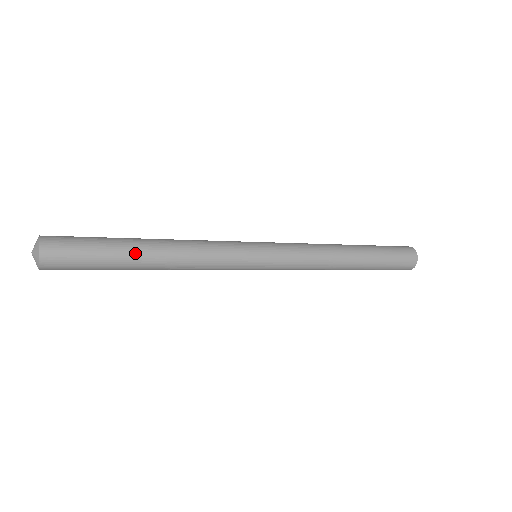
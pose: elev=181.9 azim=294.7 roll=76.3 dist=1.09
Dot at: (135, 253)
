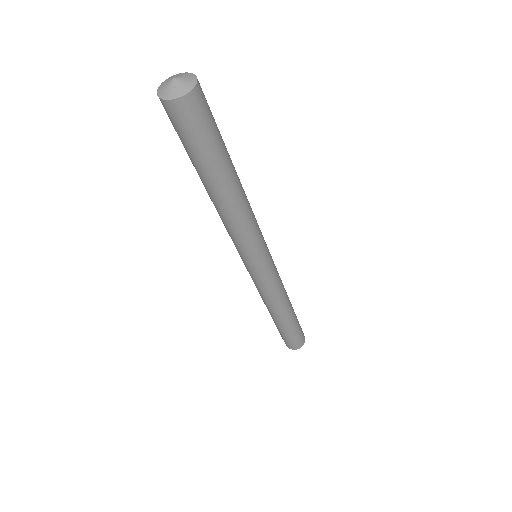
Dot at: occluded
